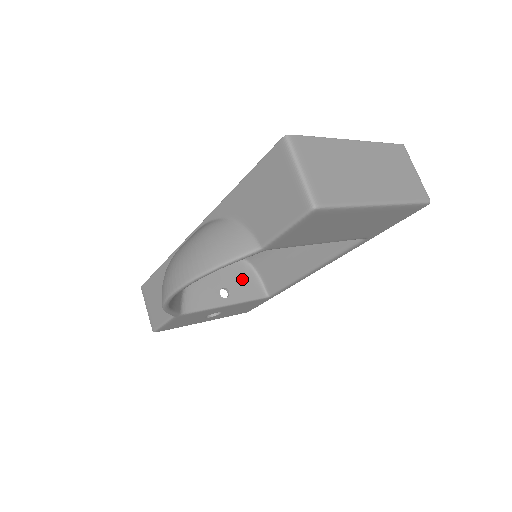
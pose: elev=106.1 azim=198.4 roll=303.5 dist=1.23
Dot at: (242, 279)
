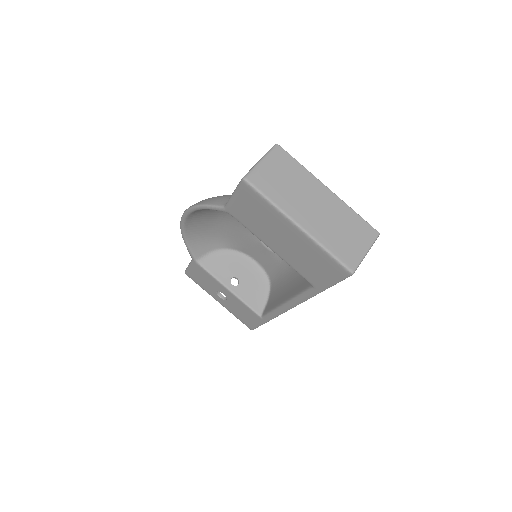
Dot at: (255, 288)
